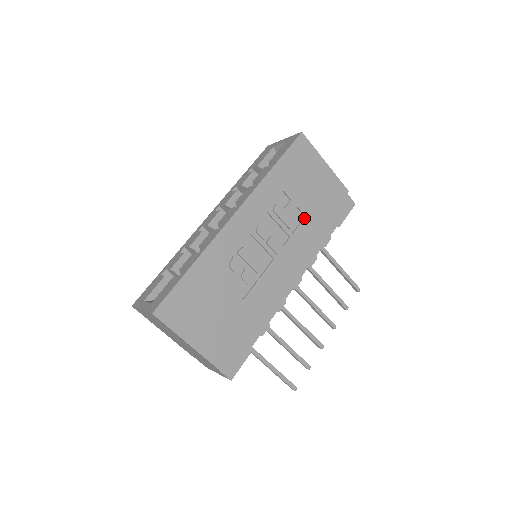
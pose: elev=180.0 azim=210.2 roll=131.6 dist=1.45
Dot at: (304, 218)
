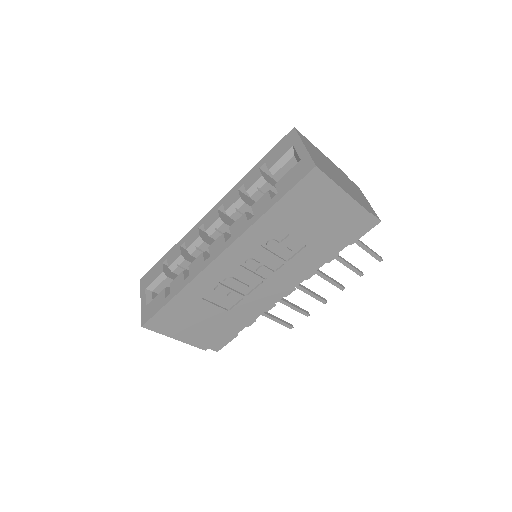
Dot at: (304, 247)
